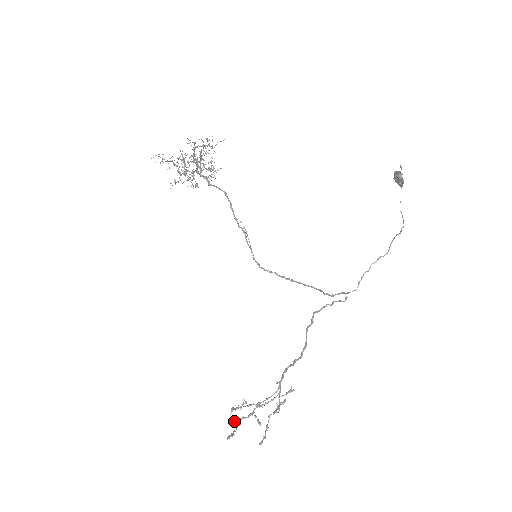
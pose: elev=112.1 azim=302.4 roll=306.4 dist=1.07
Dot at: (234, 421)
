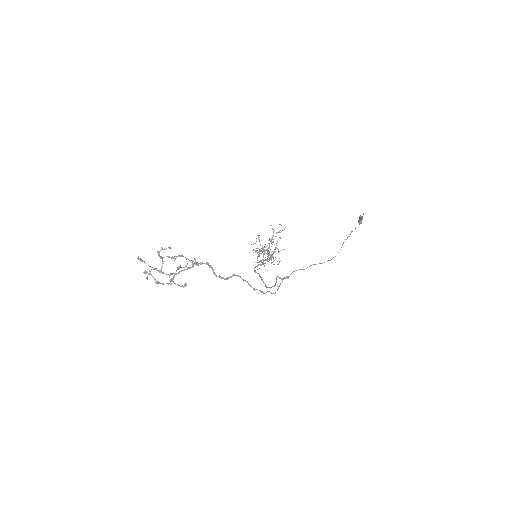
Dot at: occluded
